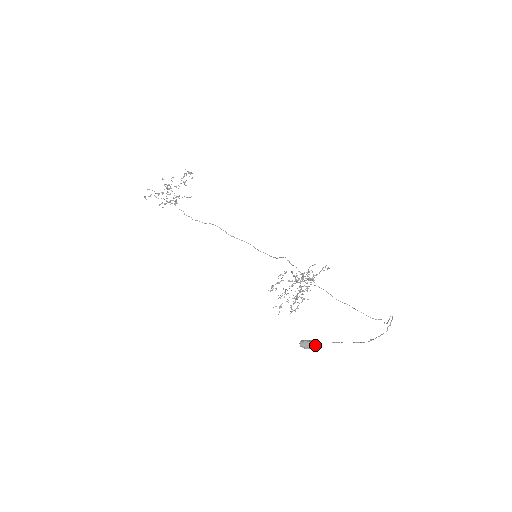
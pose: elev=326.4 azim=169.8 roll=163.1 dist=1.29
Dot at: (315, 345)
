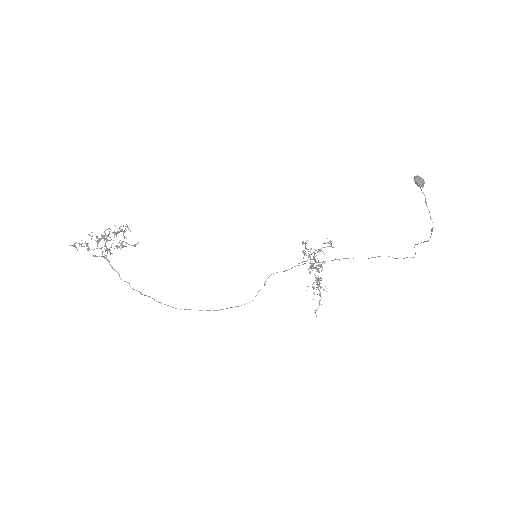
Dot at: (423, 184)
